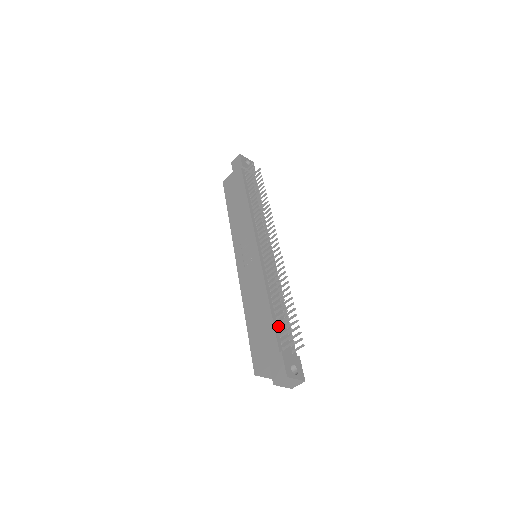
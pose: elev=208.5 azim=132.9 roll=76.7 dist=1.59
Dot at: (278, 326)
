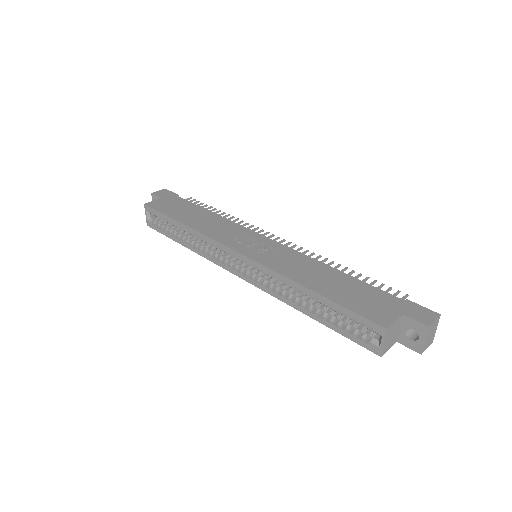
Dot at: occluded
